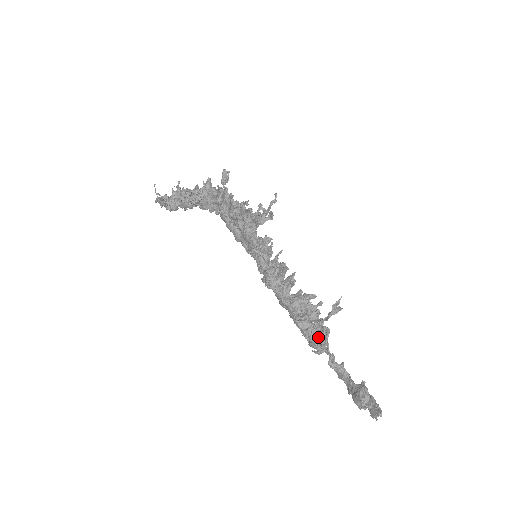
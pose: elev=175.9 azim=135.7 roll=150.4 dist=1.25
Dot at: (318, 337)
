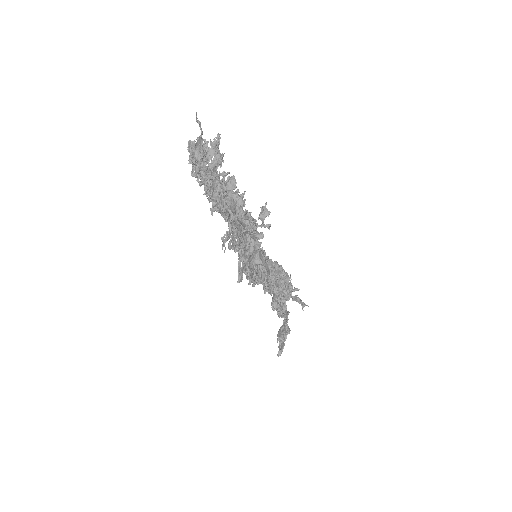
Dot at: (278, 304)
